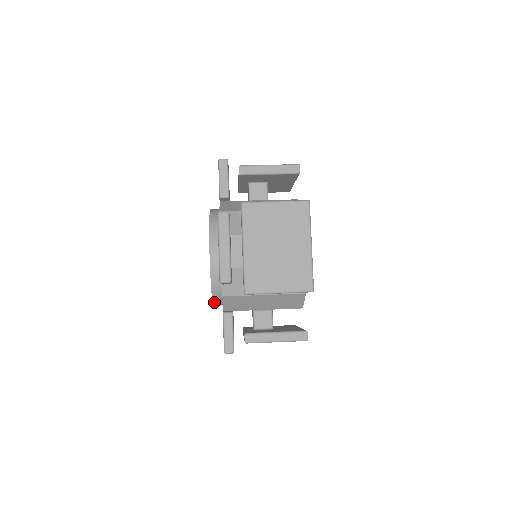
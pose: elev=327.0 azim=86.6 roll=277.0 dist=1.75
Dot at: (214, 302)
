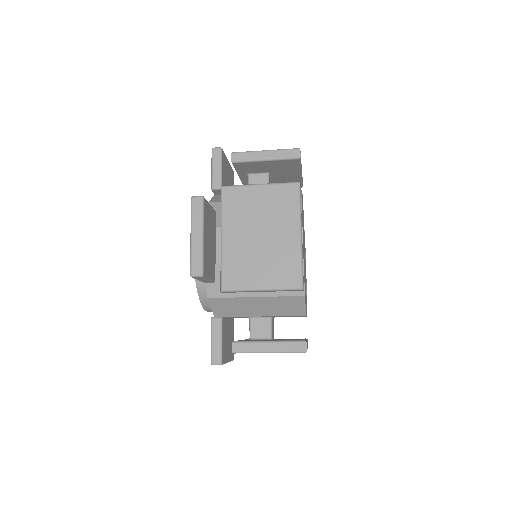
Dot at: occluded
